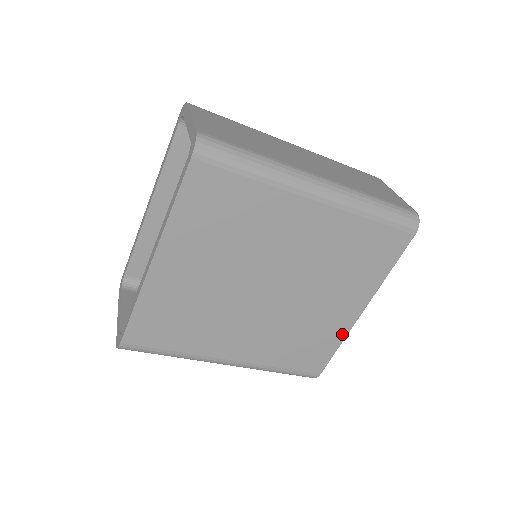
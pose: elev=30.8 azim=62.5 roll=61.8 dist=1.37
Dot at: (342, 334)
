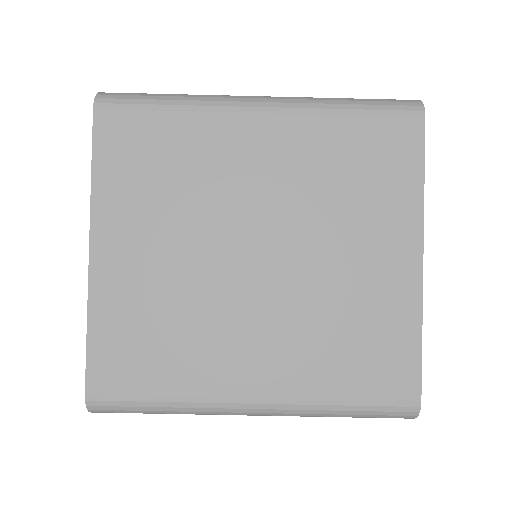
Dot at: (413, 309)
